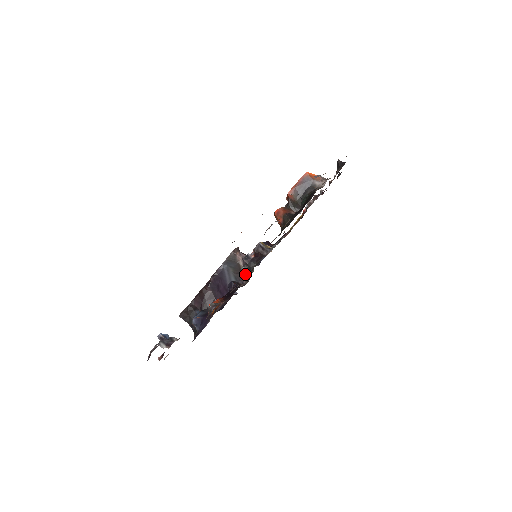
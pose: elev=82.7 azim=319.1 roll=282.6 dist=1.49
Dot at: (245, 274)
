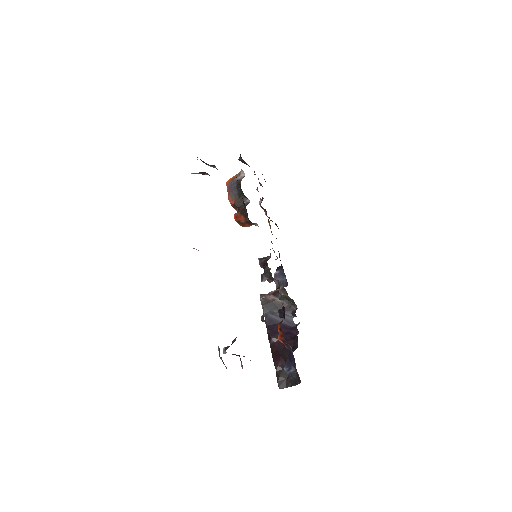
Dot at: (282, 296)
